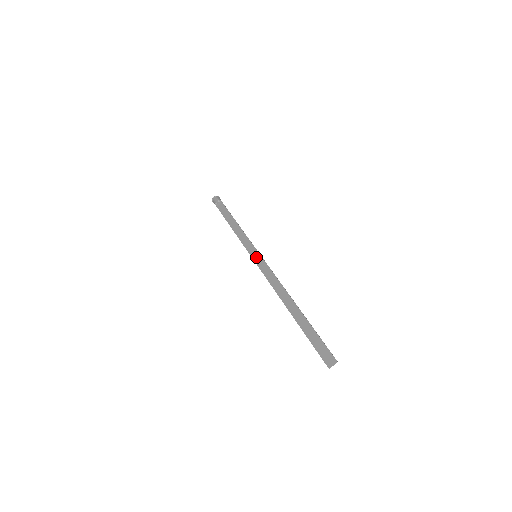
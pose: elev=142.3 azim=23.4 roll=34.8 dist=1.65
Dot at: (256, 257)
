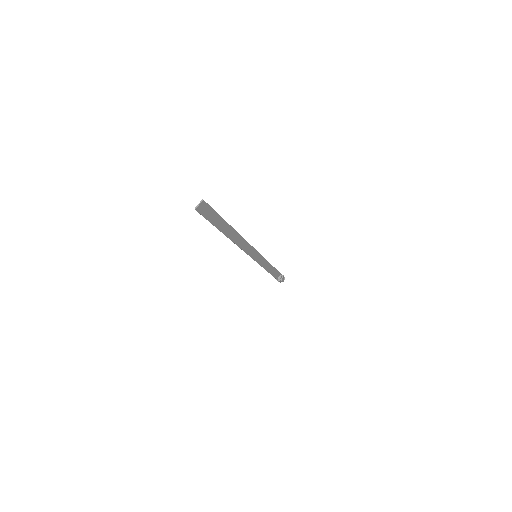
Dot at: (254, 255)
